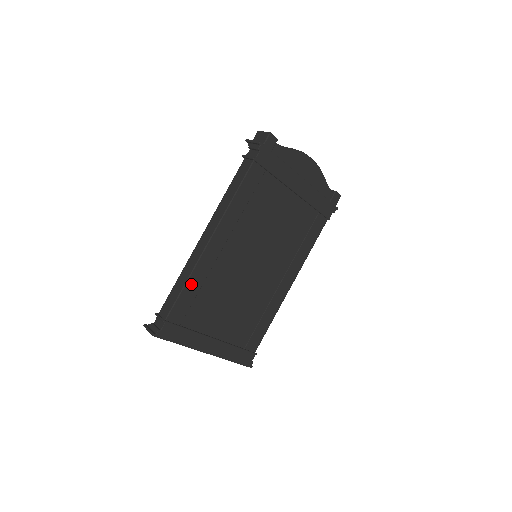
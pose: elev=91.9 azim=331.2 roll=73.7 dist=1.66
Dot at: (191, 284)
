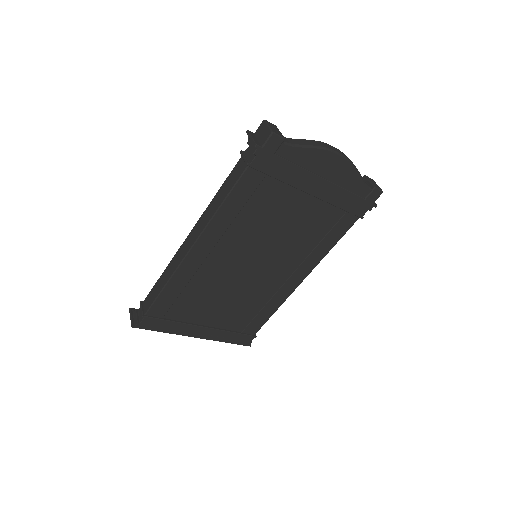
Dot at: (172, 286)
